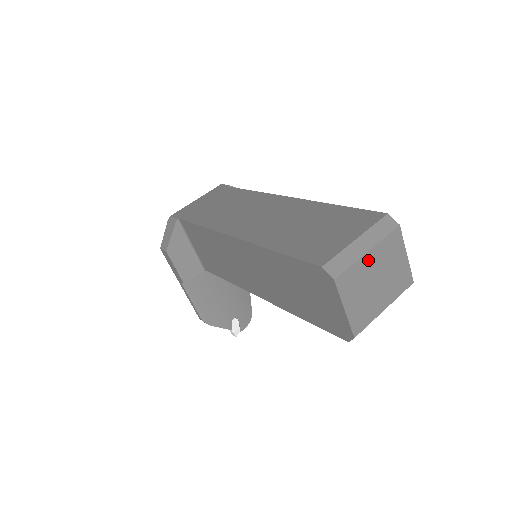
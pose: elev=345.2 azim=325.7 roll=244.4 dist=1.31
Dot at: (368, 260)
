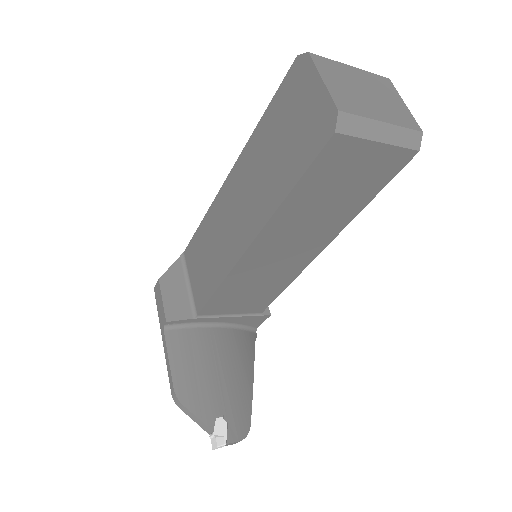
Dot at: (352, 71)
